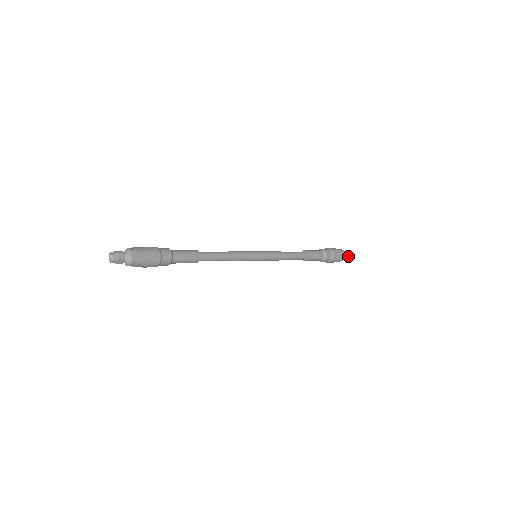
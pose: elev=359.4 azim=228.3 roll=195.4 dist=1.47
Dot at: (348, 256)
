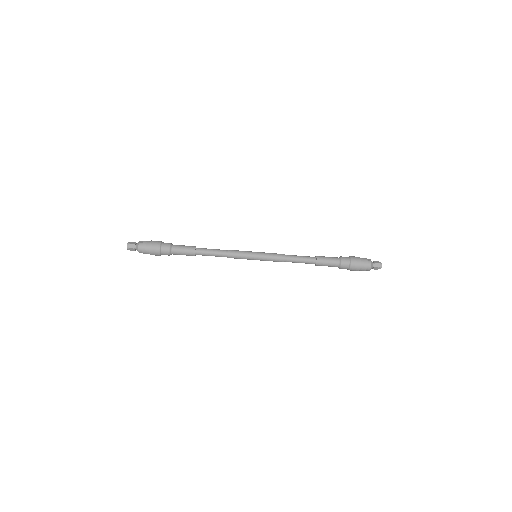
Dot at: (378, 263)
